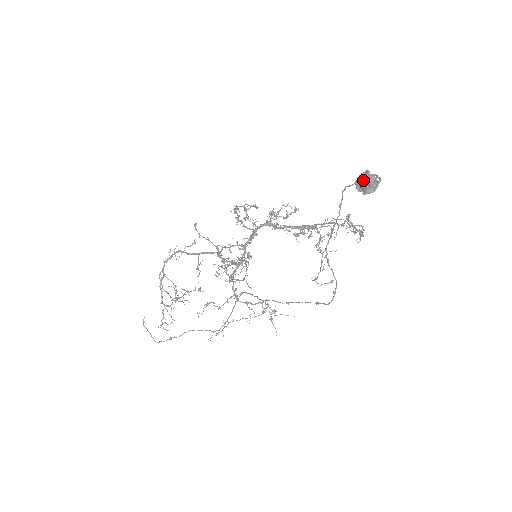
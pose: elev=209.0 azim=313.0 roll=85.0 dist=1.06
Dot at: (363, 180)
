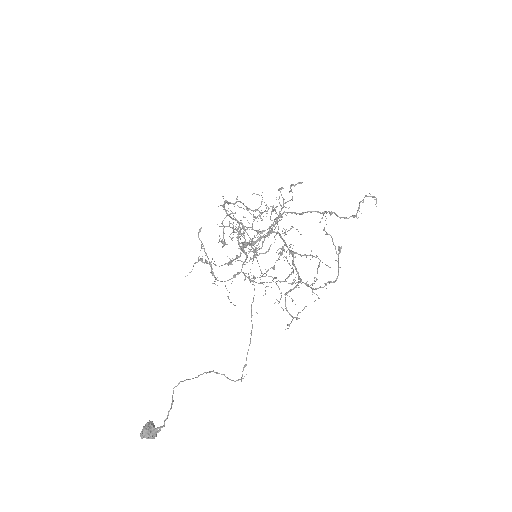
Dot at: (147, 429)
